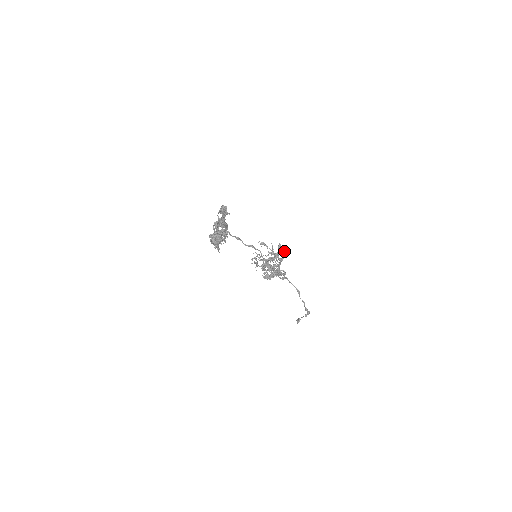
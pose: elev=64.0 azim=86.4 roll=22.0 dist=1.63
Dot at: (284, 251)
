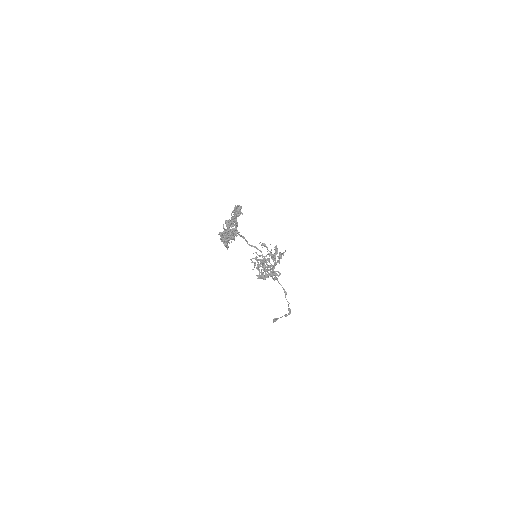
Dot at: (282, 253)
